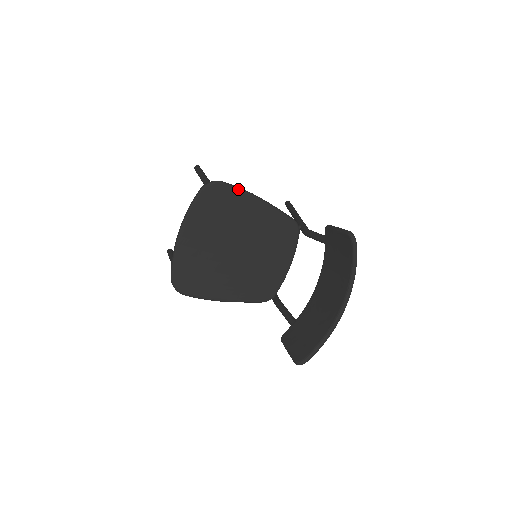
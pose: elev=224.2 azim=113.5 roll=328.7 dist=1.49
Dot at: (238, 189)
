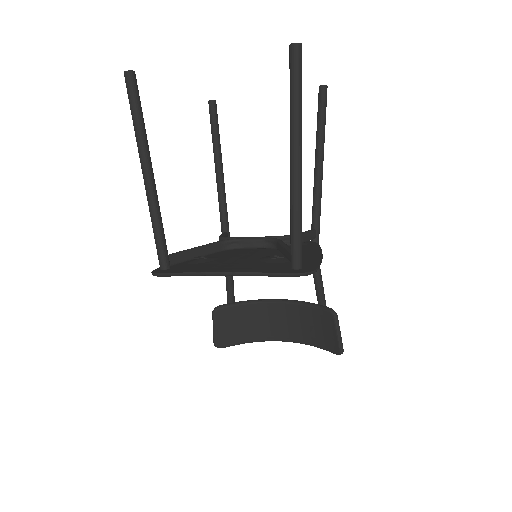
Dot at: occluded
